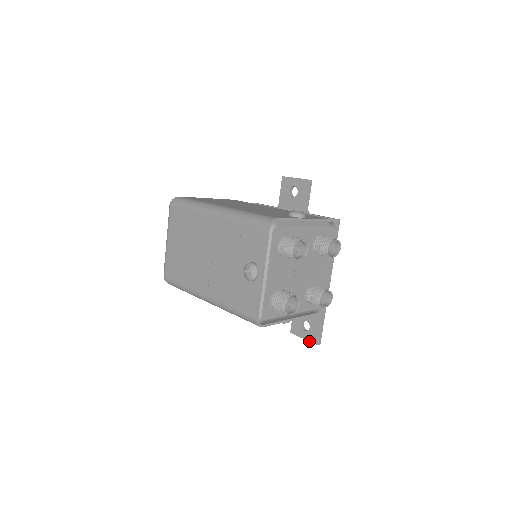
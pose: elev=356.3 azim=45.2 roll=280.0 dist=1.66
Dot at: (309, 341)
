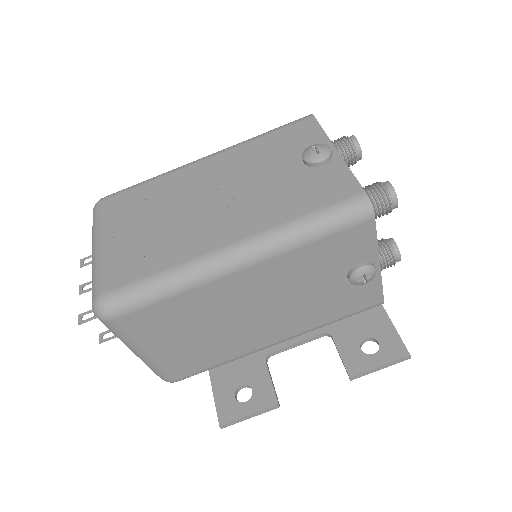
Dot at: (392, 361)
